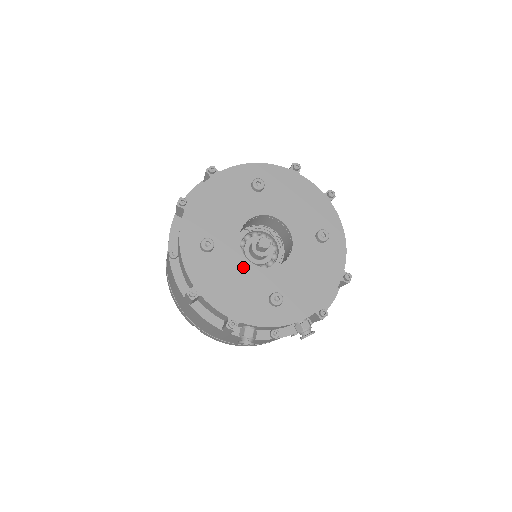
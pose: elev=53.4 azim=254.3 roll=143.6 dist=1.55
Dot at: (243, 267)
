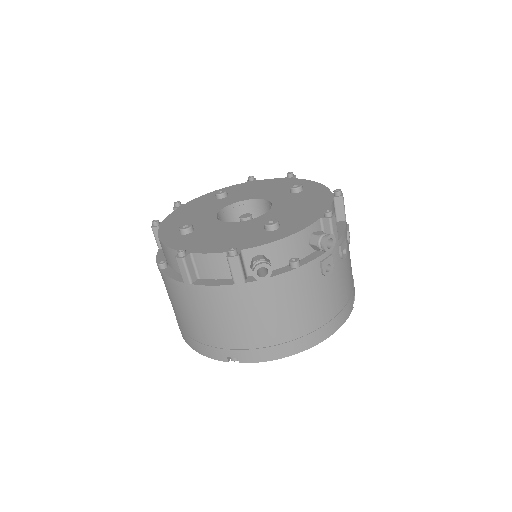
Dot at: (228, 227)
